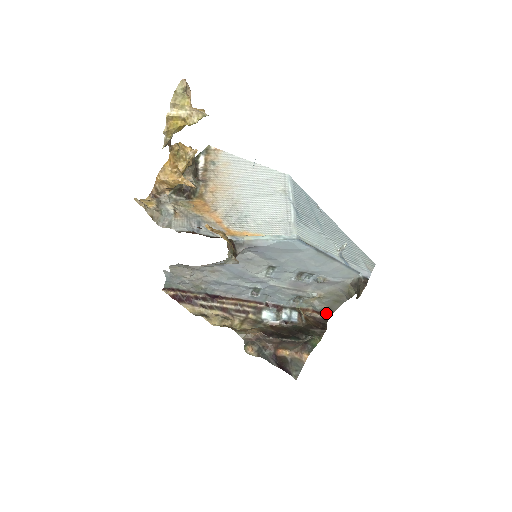
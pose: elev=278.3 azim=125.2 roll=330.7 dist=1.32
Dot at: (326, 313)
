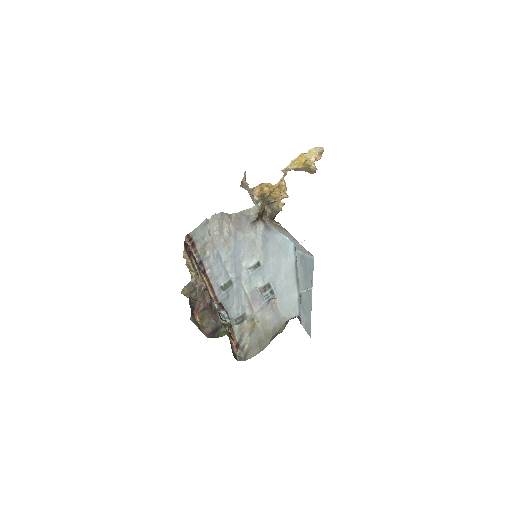
Dot at: (241, 355)
